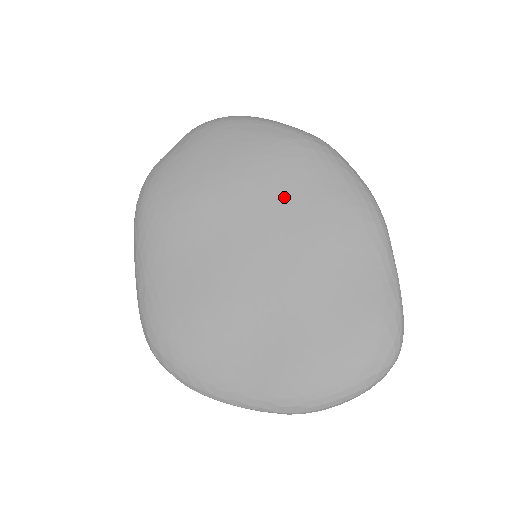
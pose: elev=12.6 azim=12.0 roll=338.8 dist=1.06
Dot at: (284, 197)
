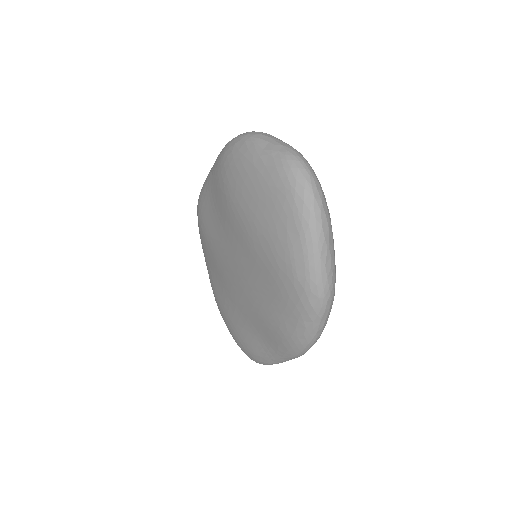
Dot at: (261, 282)
